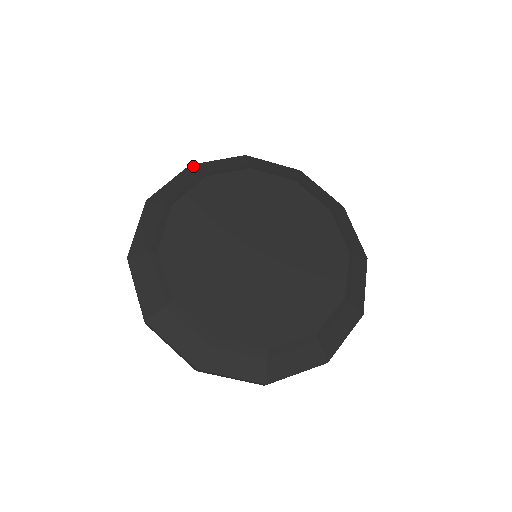
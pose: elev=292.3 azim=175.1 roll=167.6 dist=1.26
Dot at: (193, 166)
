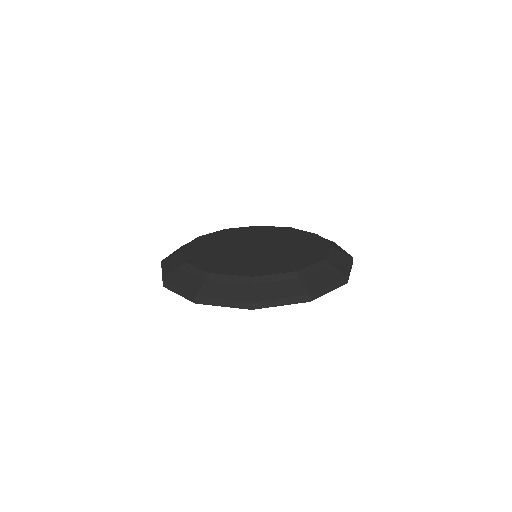
Dot at: (164, 259)
